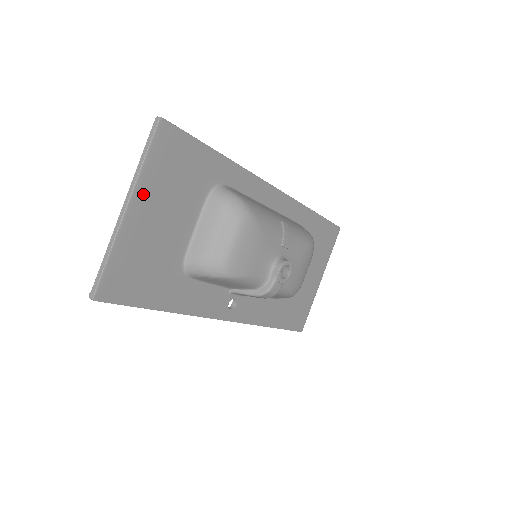
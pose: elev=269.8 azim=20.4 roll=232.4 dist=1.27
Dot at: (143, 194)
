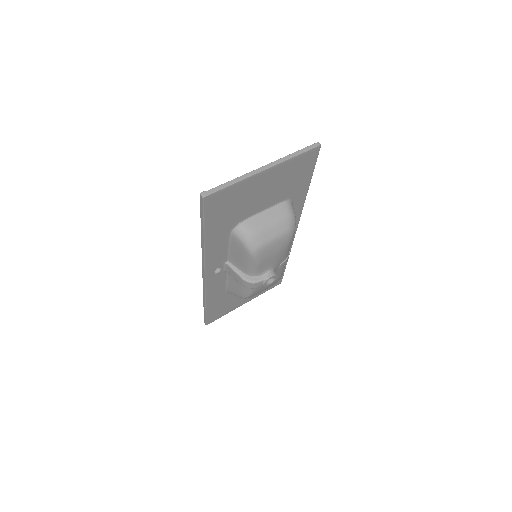
Dot at: (276, 171)
